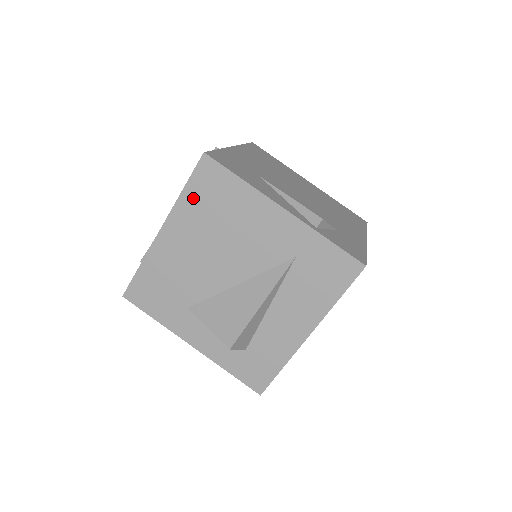
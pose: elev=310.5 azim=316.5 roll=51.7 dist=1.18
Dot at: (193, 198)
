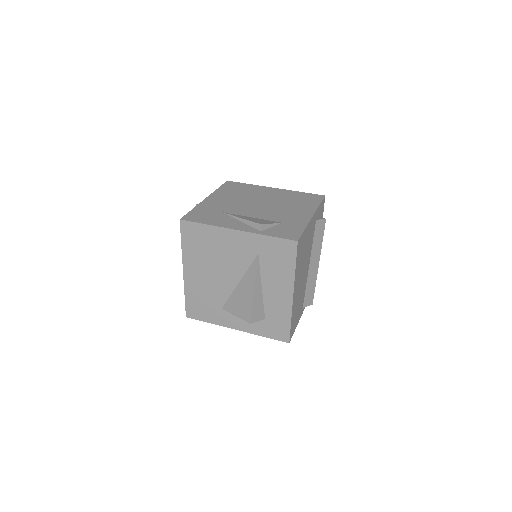
Dot at: (189, 246)
